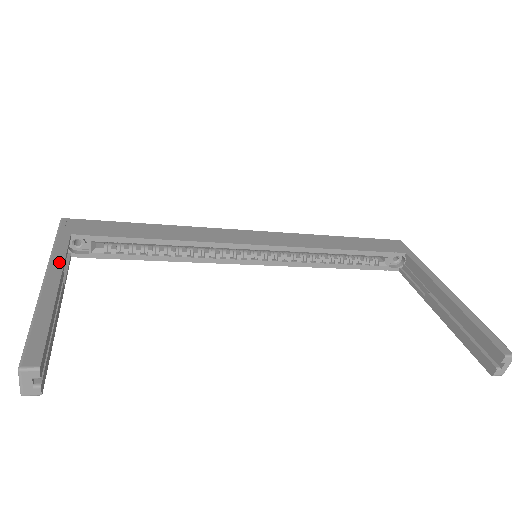
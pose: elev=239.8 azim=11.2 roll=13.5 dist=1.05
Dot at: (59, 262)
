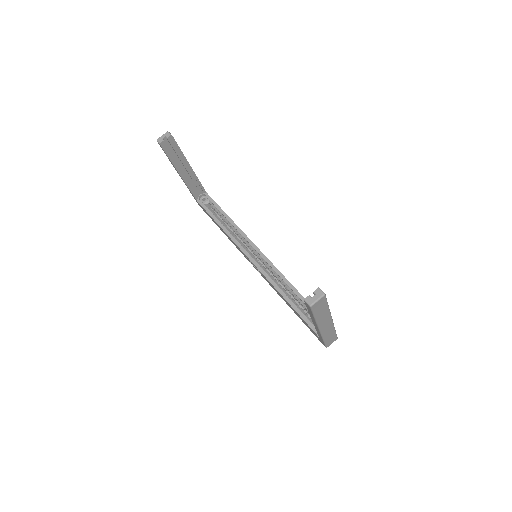
Dot at: occluded
